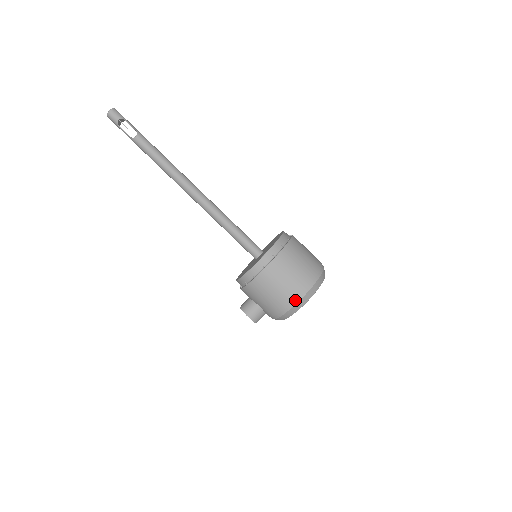
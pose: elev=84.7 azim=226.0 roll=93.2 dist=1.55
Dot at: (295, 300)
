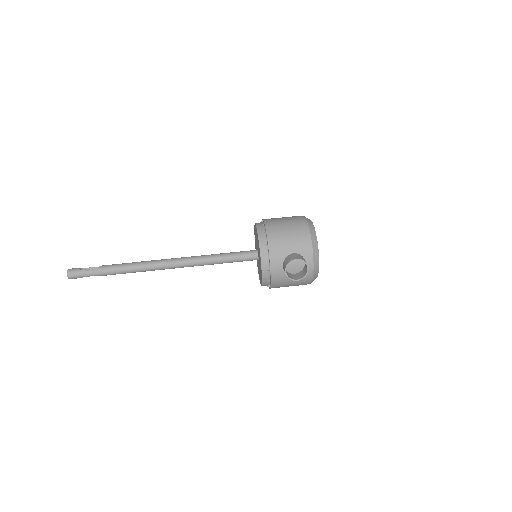
Dot at: (303, 220)
